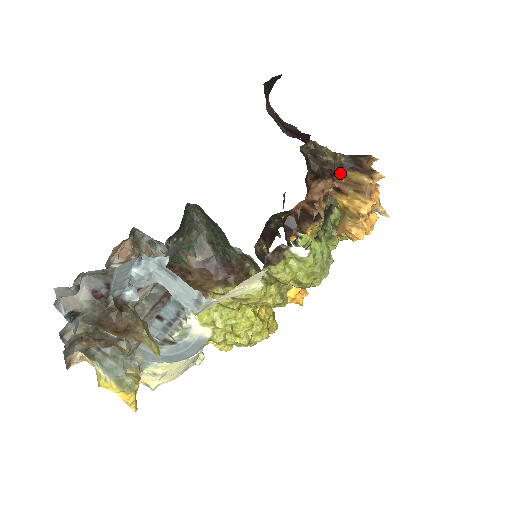
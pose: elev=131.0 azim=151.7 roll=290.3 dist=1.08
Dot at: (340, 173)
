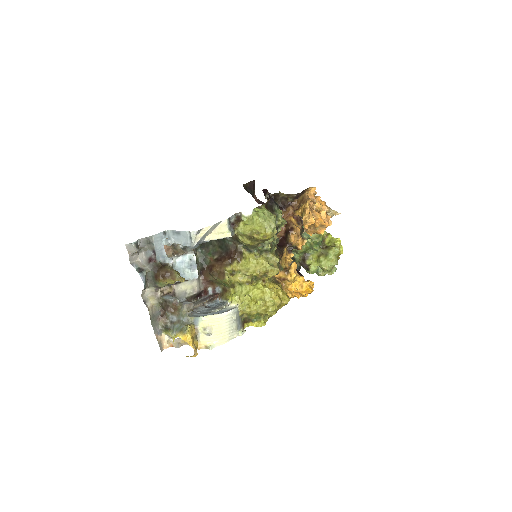
Dot at: (294, 201)
